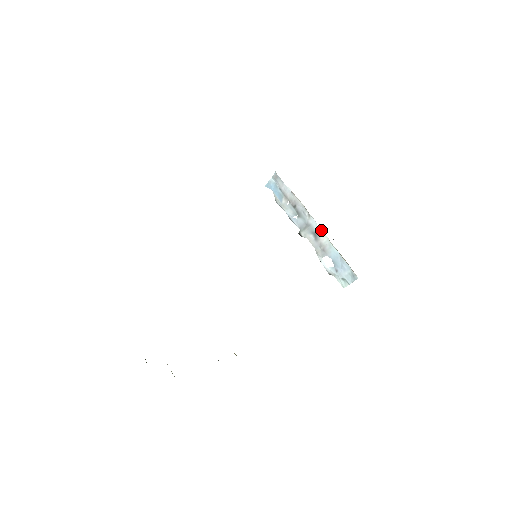
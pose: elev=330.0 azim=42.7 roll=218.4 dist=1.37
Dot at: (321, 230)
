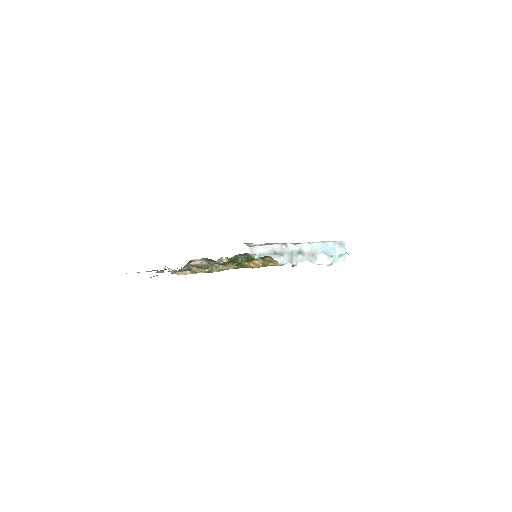
Dot at: (299, 244)
